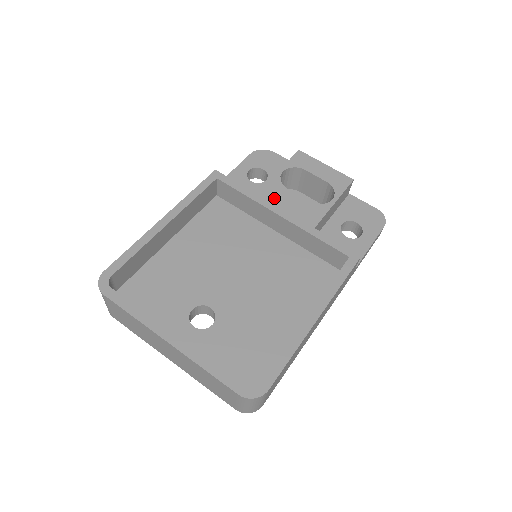
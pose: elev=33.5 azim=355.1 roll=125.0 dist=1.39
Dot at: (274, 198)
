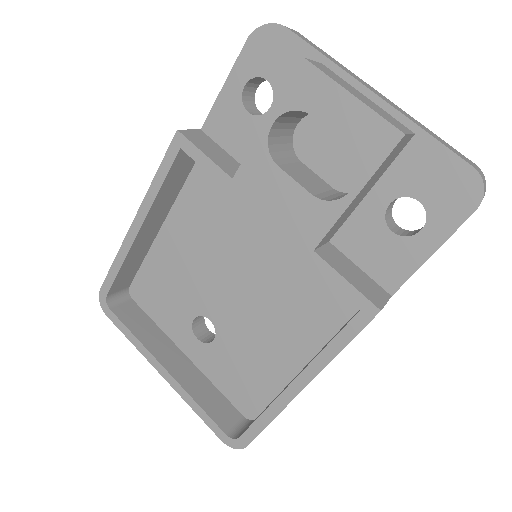
Dot at: (257, 188)
